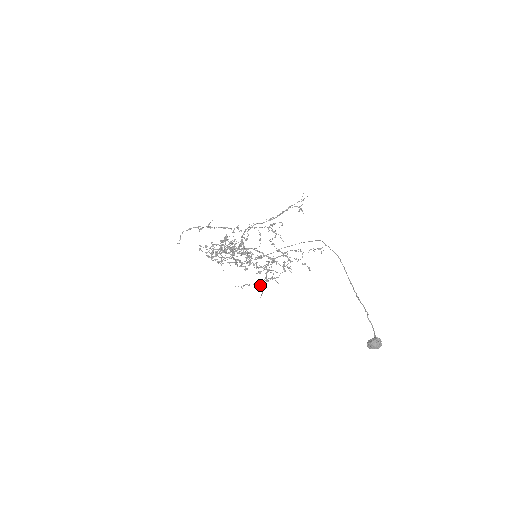
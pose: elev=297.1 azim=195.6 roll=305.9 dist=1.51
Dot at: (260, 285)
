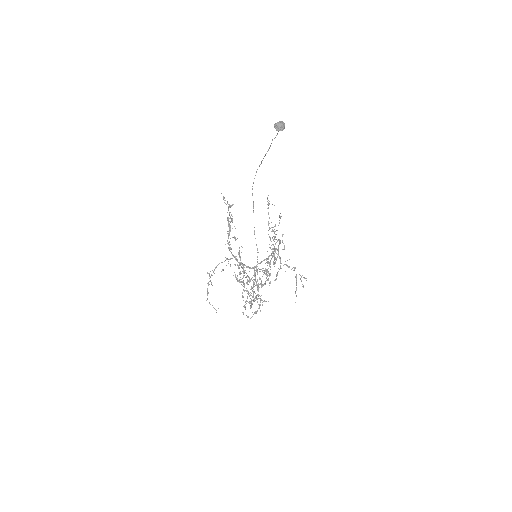
Dot at: occluded
